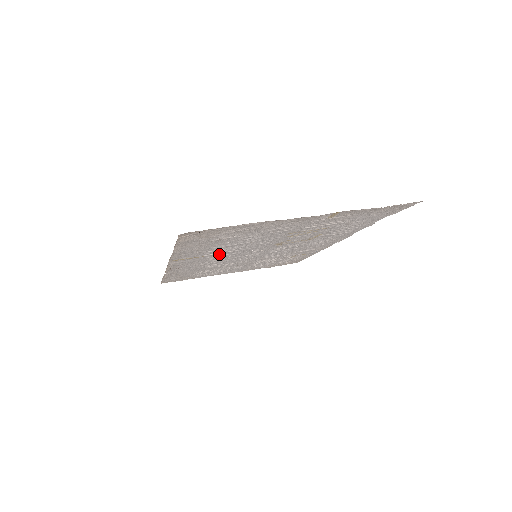
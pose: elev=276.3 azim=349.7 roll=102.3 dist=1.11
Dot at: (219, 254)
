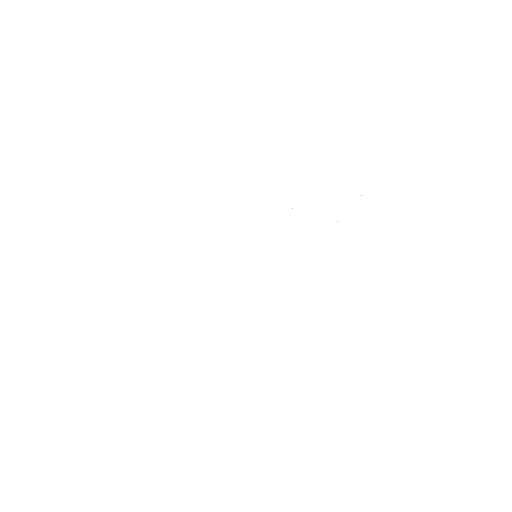
Dot at: occluded
